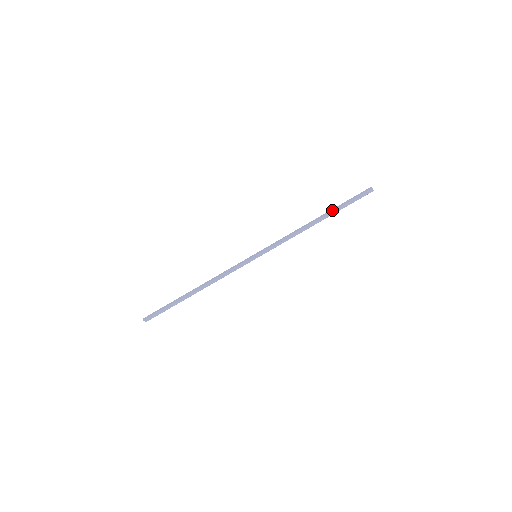
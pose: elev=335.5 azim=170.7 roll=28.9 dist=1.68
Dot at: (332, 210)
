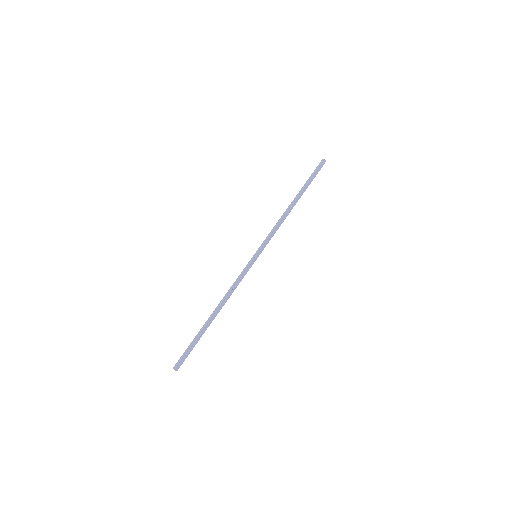
Dot at: (301, 190)
